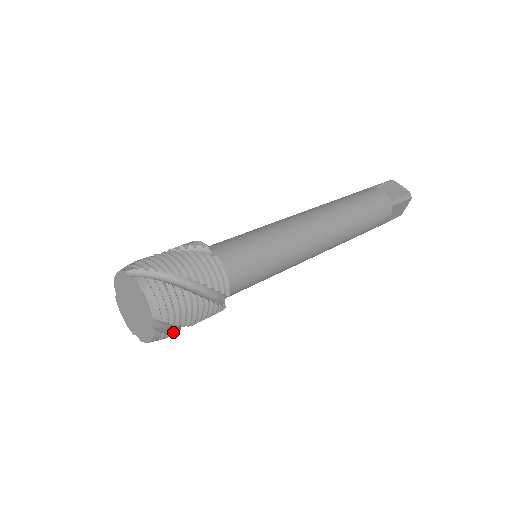
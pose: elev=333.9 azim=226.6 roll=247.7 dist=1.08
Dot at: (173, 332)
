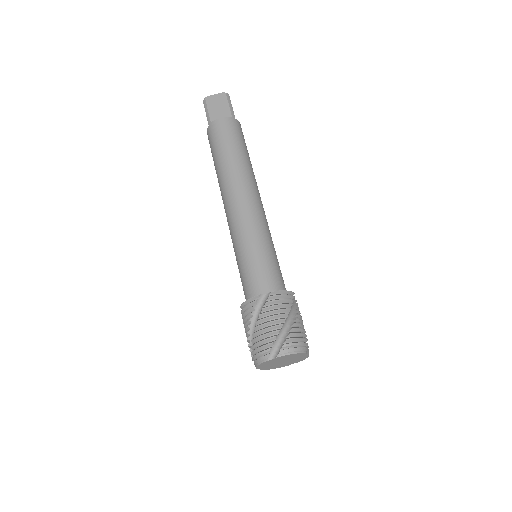
Dot at: occluded
